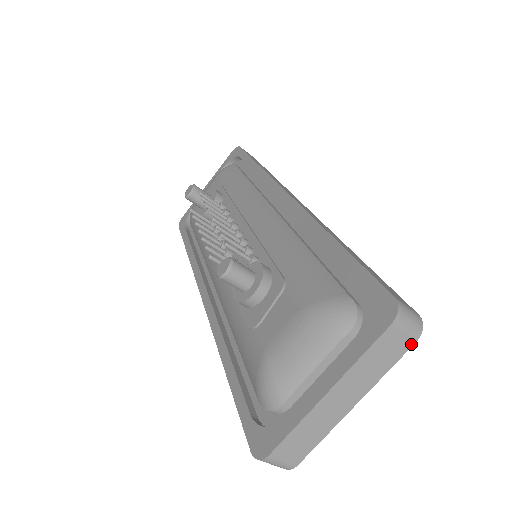
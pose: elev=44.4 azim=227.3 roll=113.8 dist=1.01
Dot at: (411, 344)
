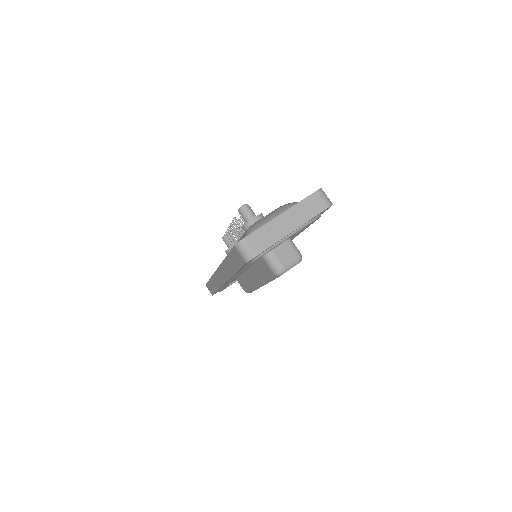
Dot at: (326, 208)
